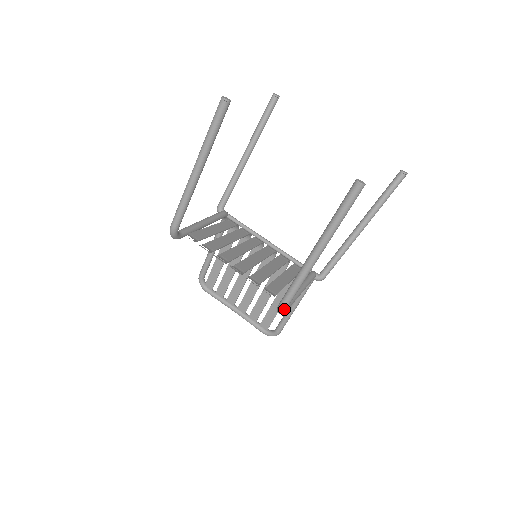
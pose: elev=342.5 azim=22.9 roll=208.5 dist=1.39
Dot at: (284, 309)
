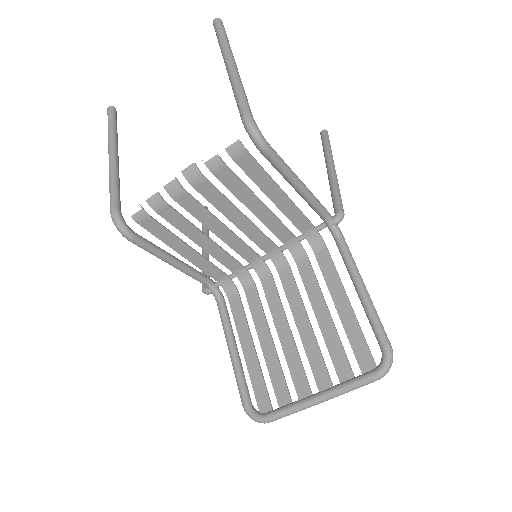
Dot at: (250, 119)
